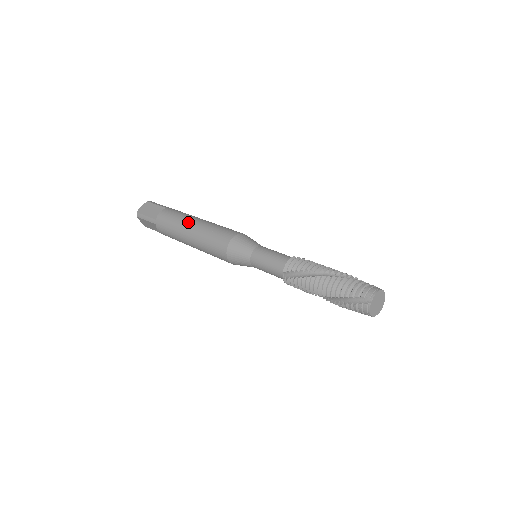
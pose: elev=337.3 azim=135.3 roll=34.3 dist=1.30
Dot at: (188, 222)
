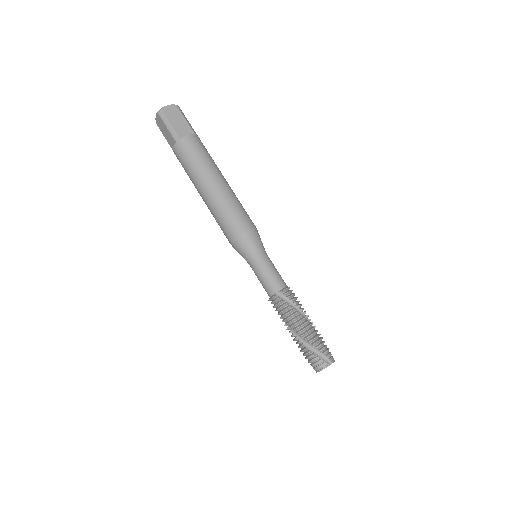
Dot at: (197, 188)
